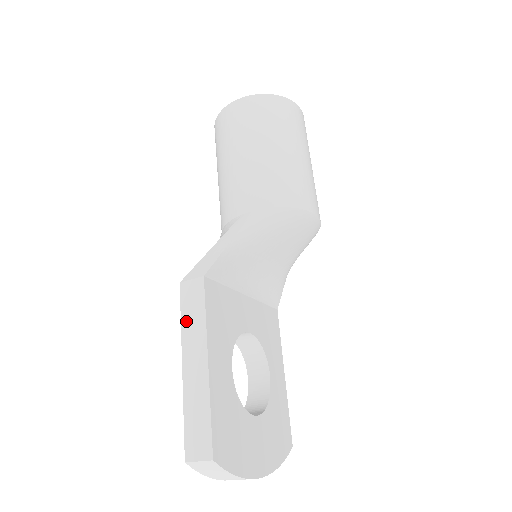
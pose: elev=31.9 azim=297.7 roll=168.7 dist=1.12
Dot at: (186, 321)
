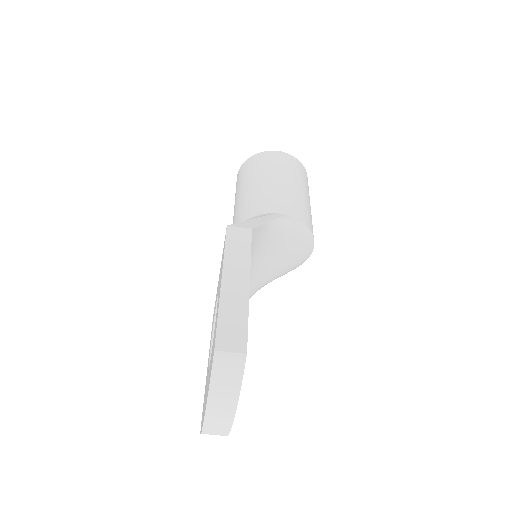
Dot at: (230, 251)
